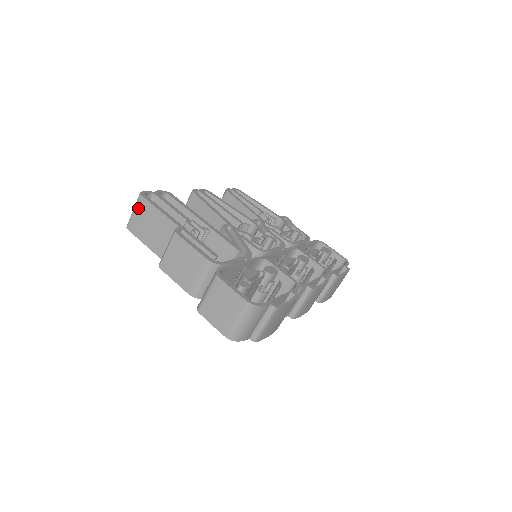
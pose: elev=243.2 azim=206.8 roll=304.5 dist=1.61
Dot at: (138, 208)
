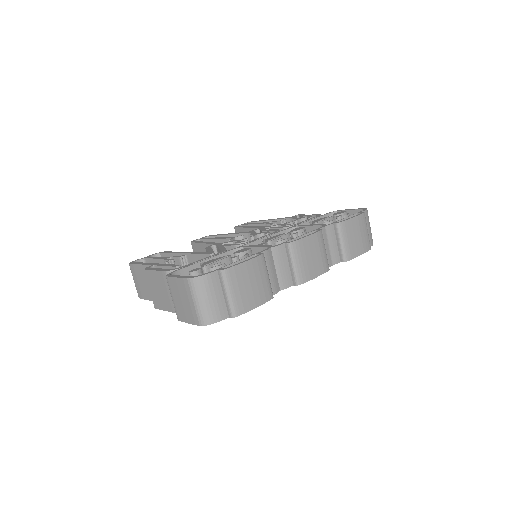
Dot at: (133, 275)
